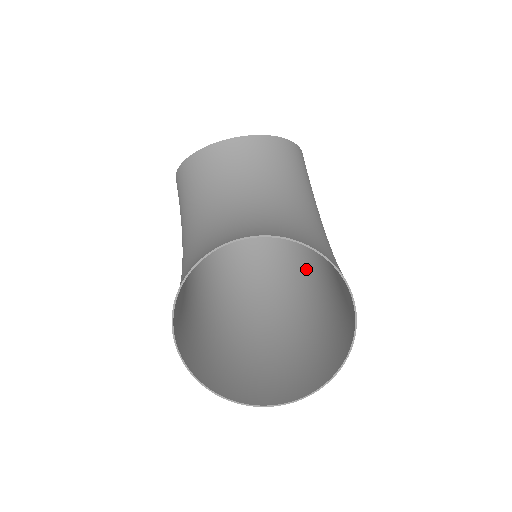
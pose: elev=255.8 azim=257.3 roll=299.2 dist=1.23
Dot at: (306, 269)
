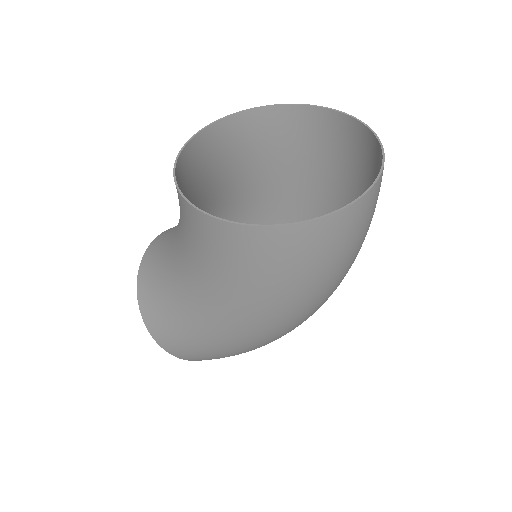
Dot at: occluded
